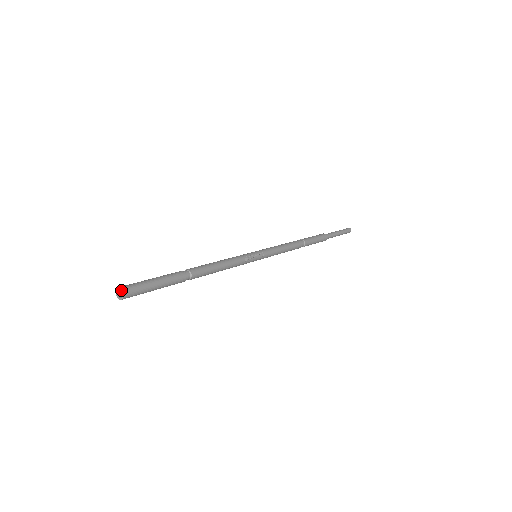
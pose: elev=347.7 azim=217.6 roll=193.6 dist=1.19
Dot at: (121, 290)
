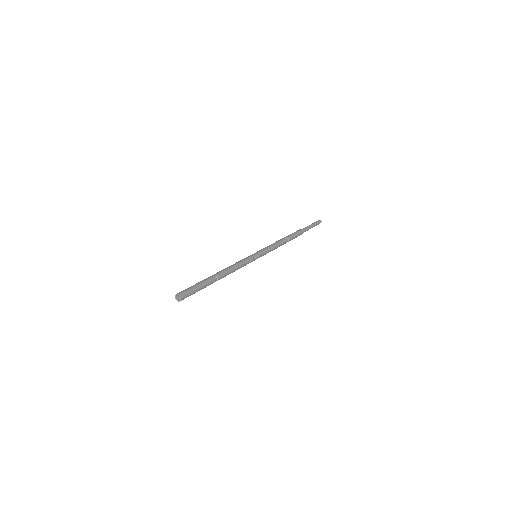
Dot at: (180, 296)
